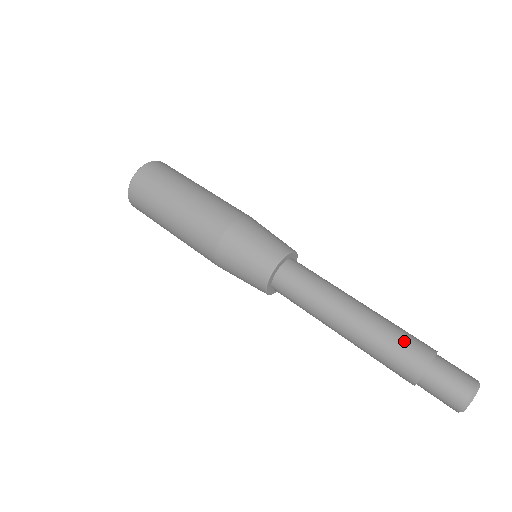
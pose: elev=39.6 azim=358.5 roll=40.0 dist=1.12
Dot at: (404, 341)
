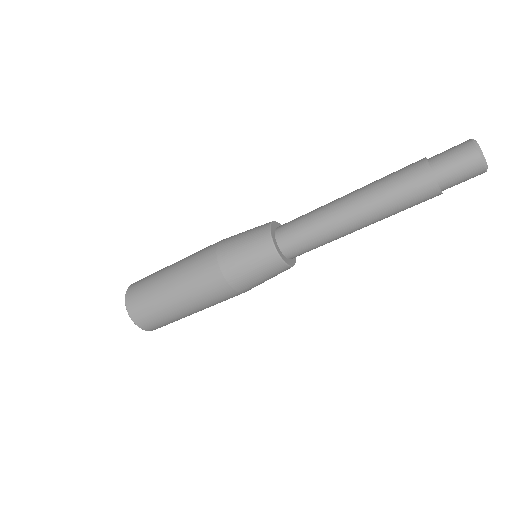
Dot at: (397, 172)
